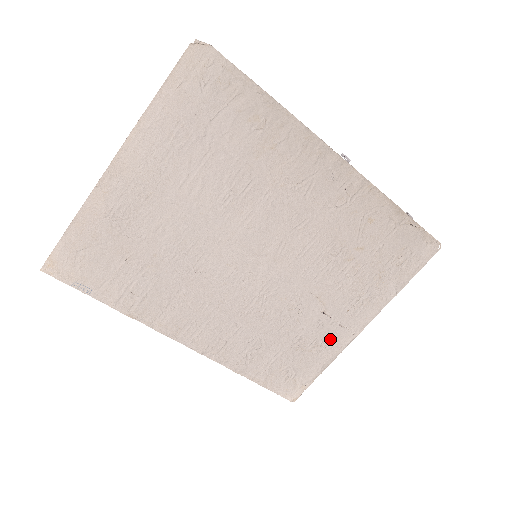
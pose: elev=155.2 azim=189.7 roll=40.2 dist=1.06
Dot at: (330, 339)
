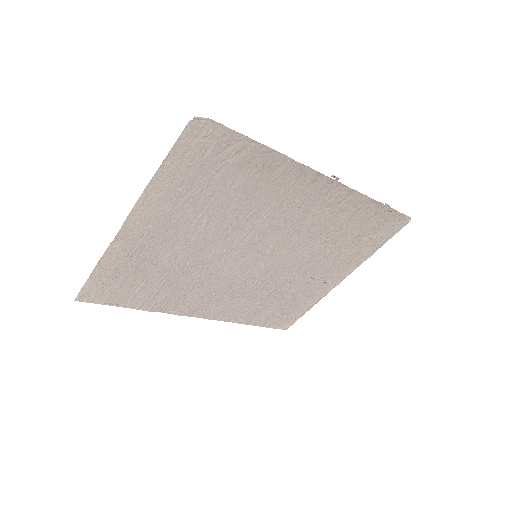
Dot at: (316, 291)
